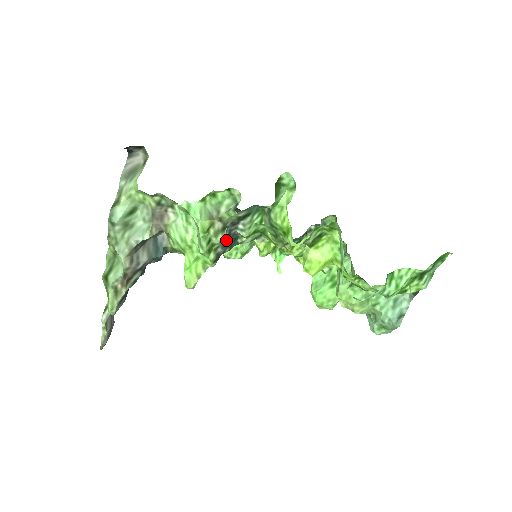
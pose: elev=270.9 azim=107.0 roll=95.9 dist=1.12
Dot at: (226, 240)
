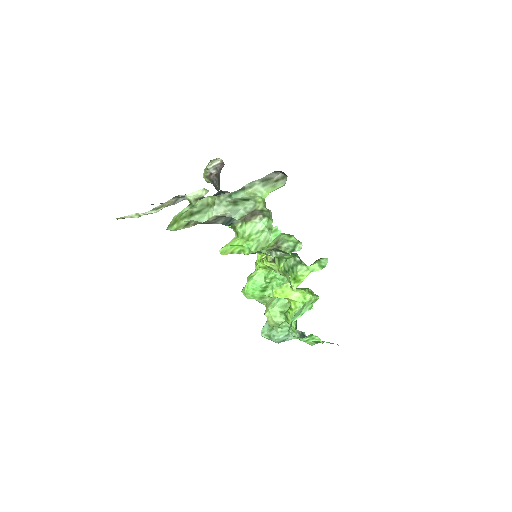
Dot at: occluded
